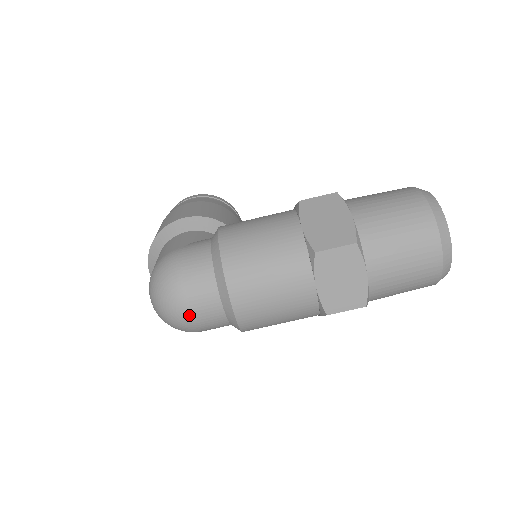
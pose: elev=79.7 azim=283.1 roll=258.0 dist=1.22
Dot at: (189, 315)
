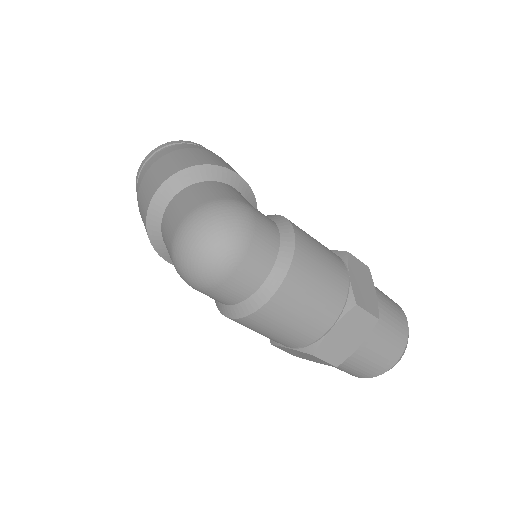
Dot at: (228, 273)
